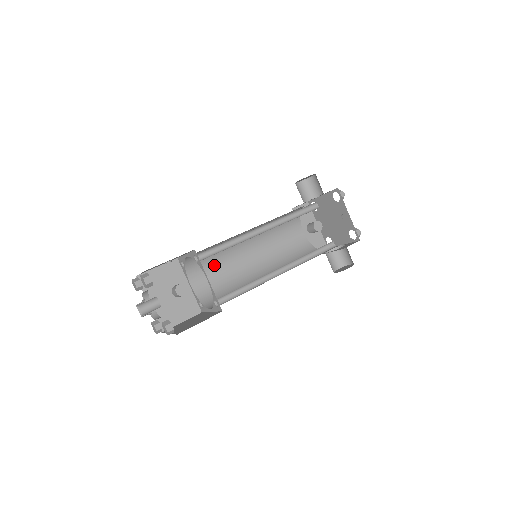
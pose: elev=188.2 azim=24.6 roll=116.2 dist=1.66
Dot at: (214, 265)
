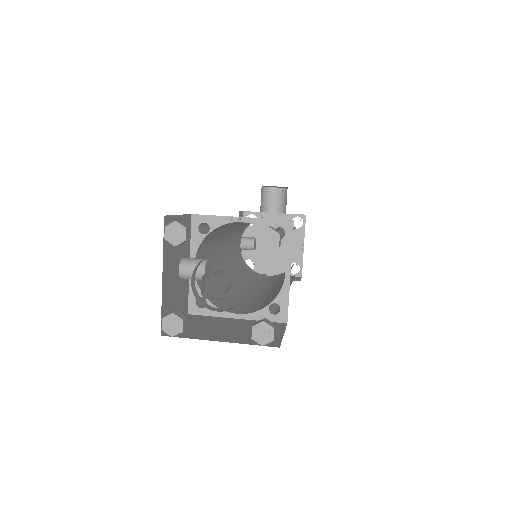
Dot at: (210, 246)
